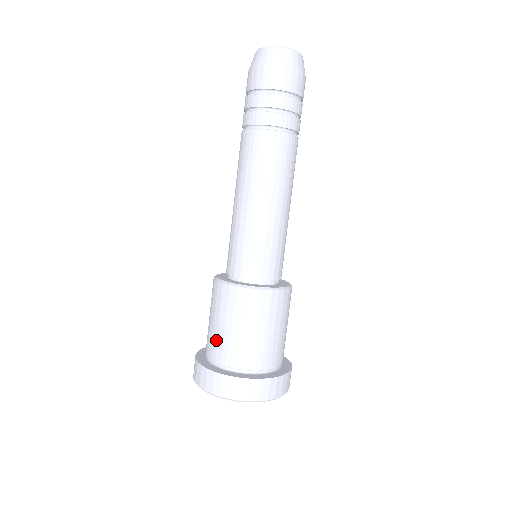
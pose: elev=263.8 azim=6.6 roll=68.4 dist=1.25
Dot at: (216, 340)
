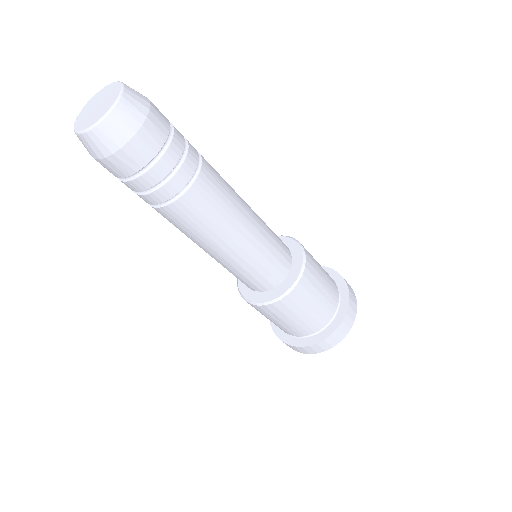
Dot at: occluded
